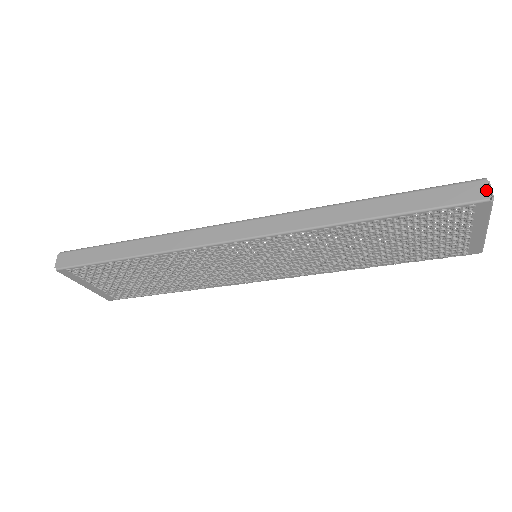
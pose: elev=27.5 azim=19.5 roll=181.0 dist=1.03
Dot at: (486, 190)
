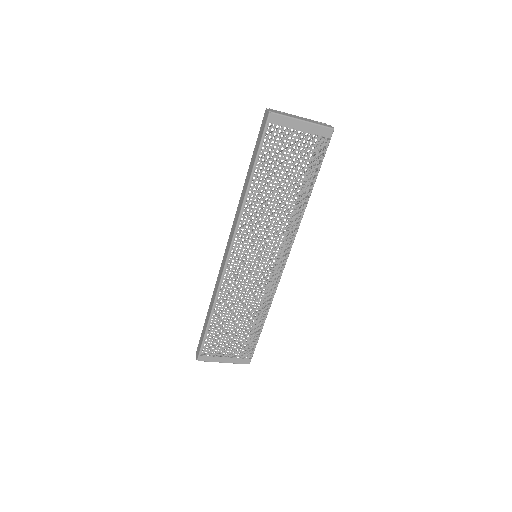
Dot at: (267, 113)
